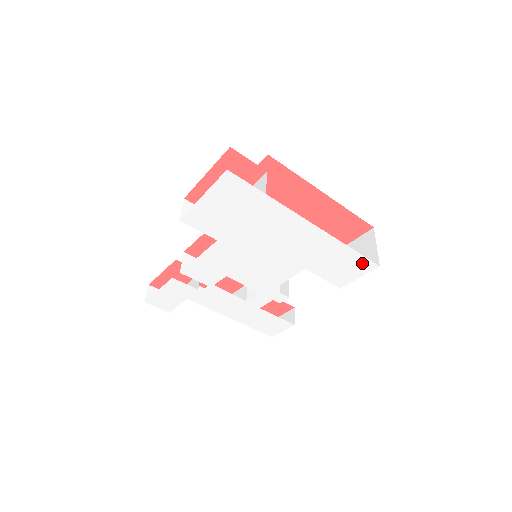
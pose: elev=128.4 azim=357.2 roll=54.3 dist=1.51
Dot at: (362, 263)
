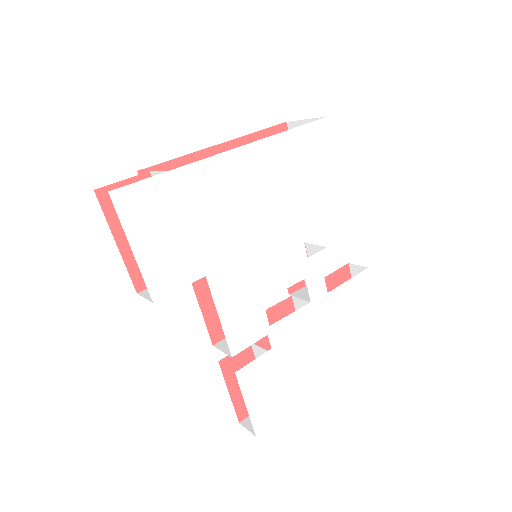
Dot at: (315, 133)
